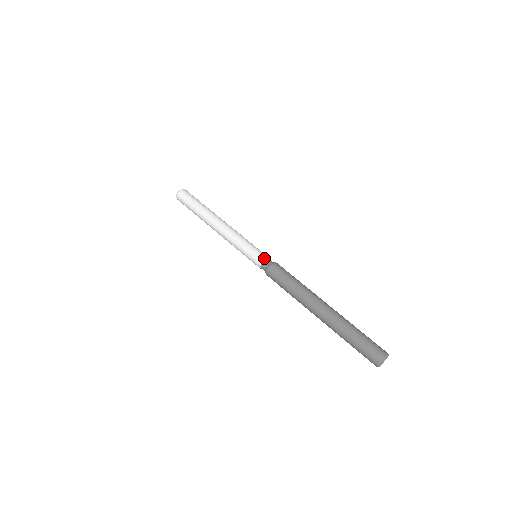
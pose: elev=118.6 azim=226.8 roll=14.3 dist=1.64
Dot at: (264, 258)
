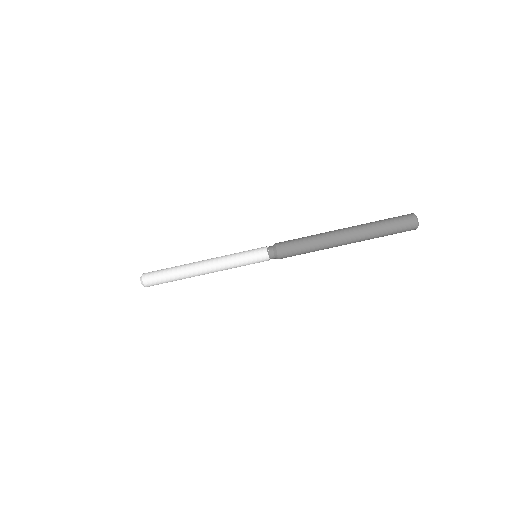
Dot at: (267, 259)
